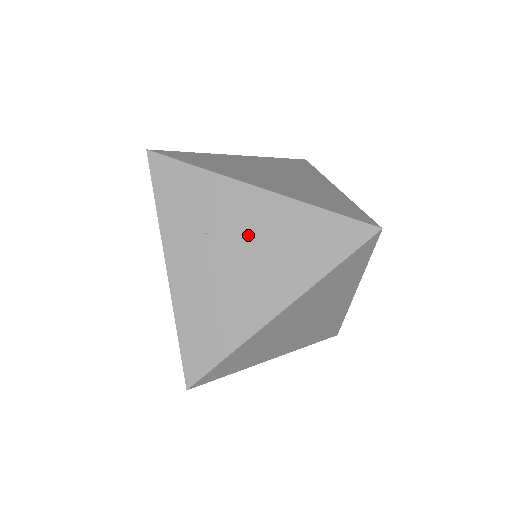
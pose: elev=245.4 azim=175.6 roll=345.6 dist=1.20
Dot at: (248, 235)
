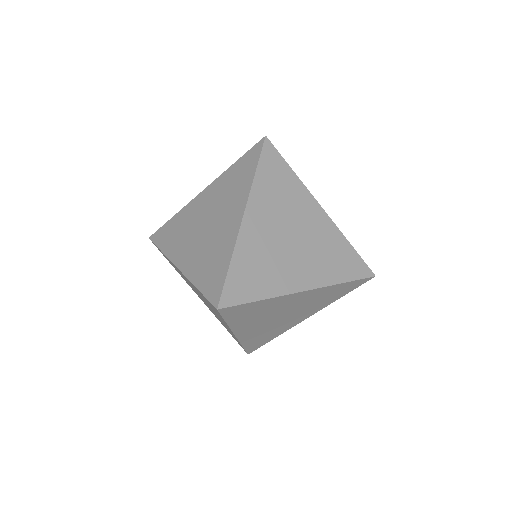
Dot at: (197, 292)
